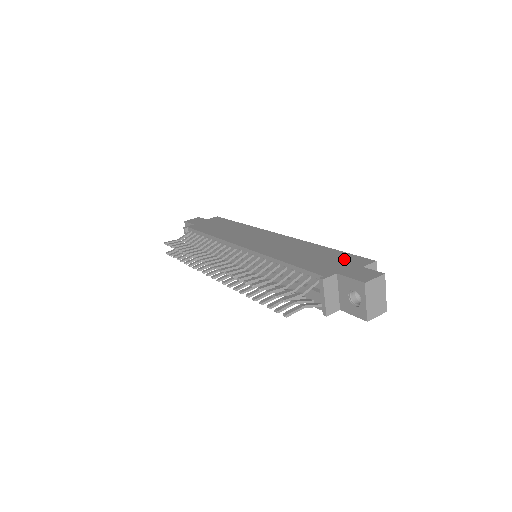
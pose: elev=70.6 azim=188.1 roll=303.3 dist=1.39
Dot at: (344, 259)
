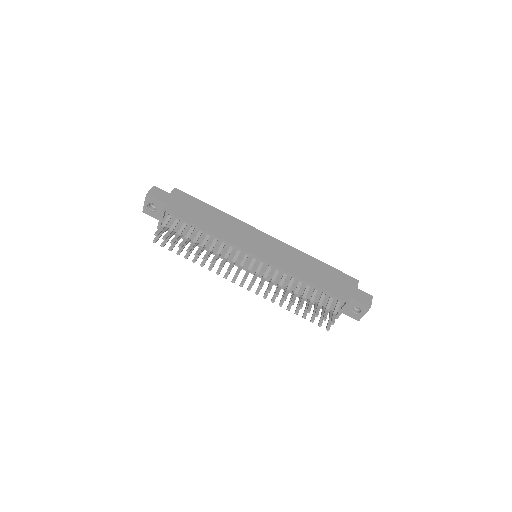
Dot at: (342, 279)
